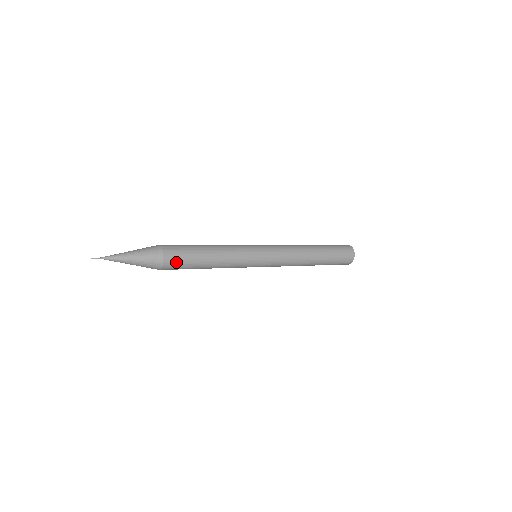
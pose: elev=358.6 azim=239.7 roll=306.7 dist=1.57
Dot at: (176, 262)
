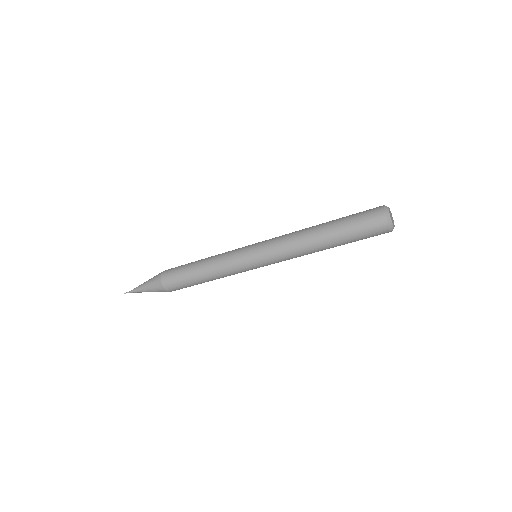
Dot at: (171, 272)
